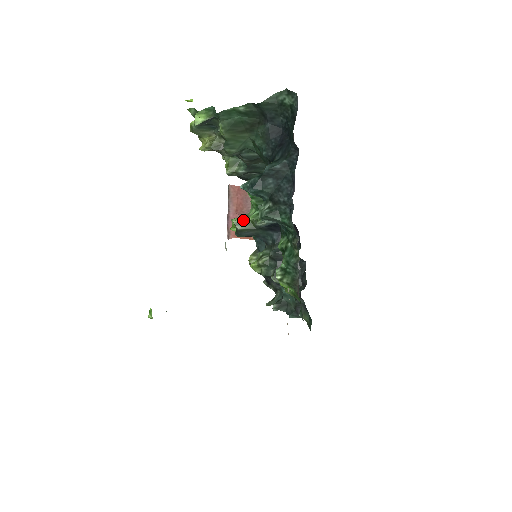
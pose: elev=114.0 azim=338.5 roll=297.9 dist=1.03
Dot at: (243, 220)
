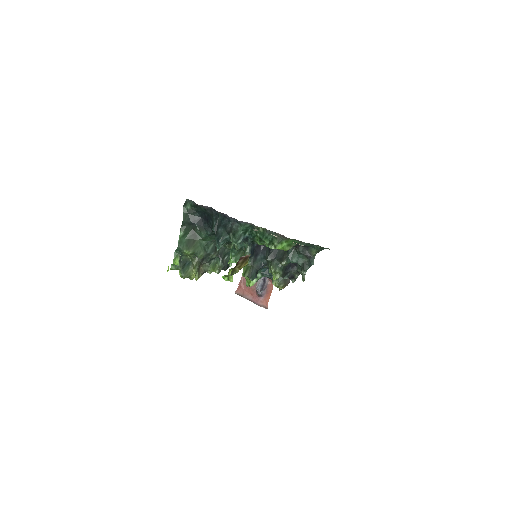
Dot at: (244, 270)
